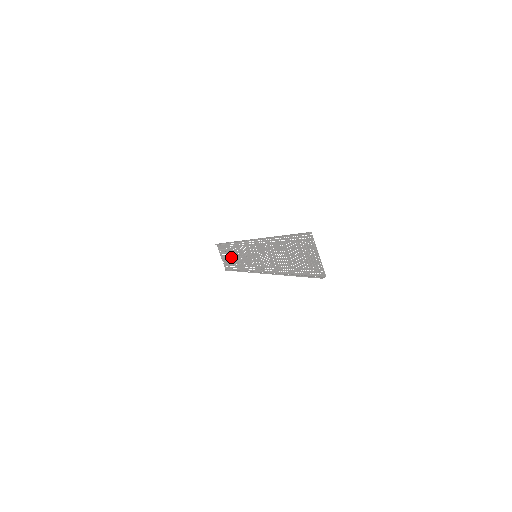
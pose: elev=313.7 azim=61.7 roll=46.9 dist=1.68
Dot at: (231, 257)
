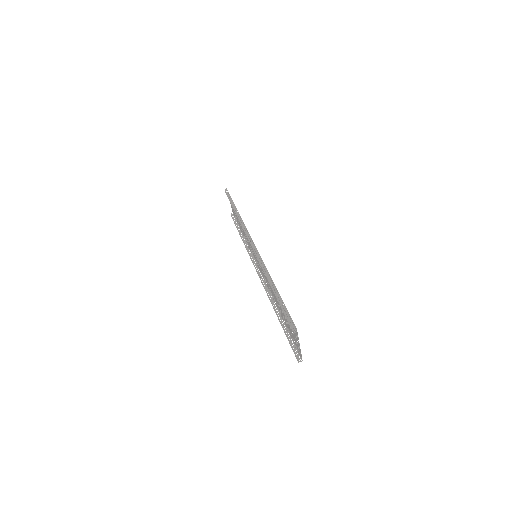
Dot at: occluded
